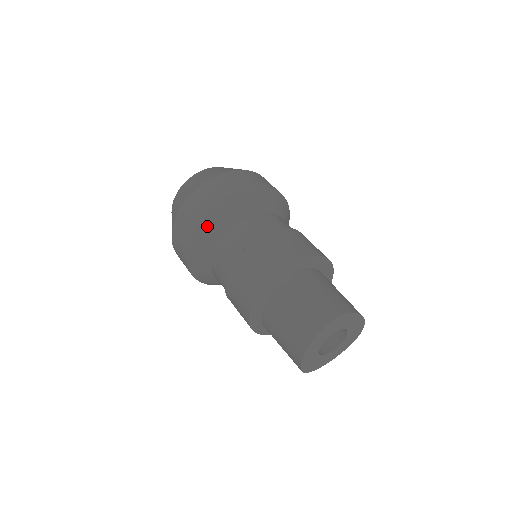
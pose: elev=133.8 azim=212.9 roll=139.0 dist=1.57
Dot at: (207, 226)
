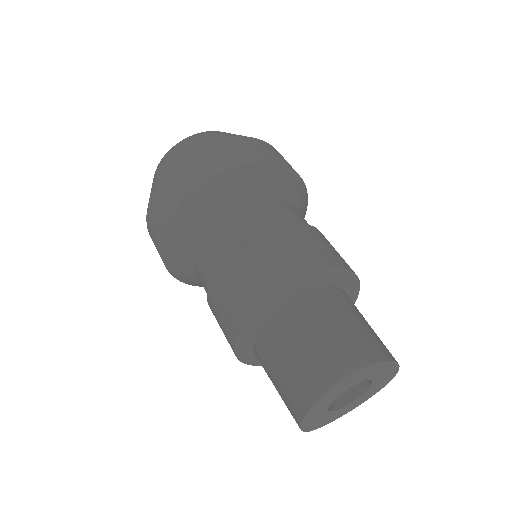
Dot at: (186, 216)
